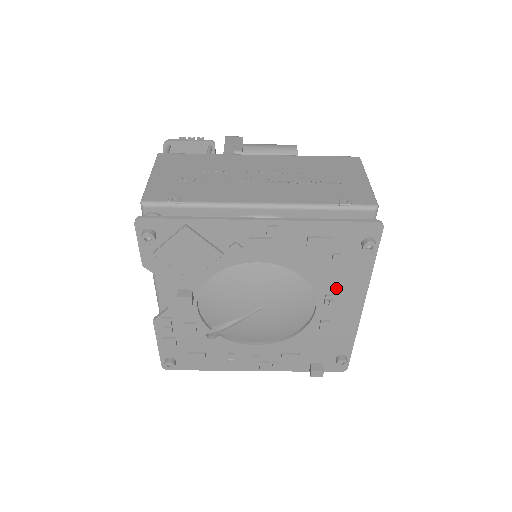
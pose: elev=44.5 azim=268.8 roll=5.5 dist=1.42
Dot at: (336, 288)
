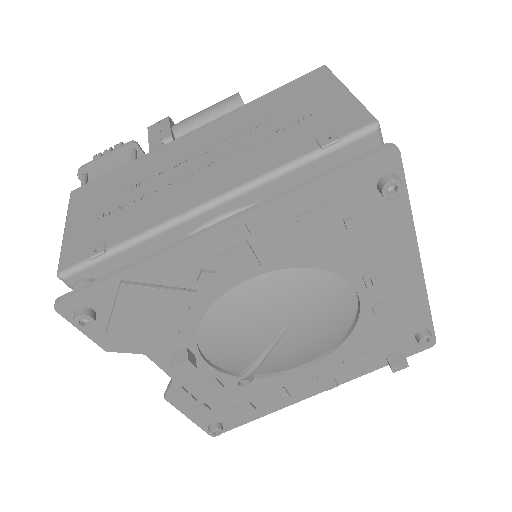
Dot at: (372, 261)
